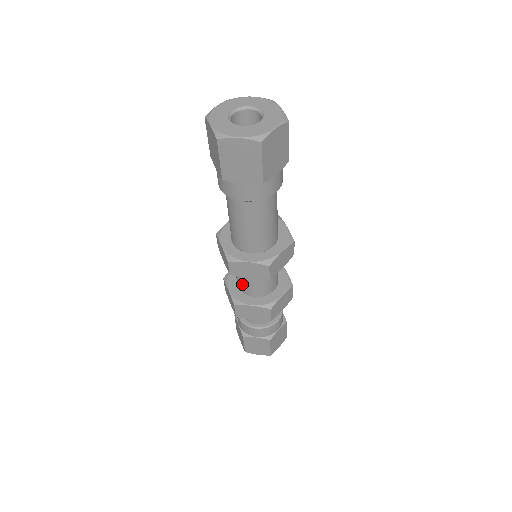
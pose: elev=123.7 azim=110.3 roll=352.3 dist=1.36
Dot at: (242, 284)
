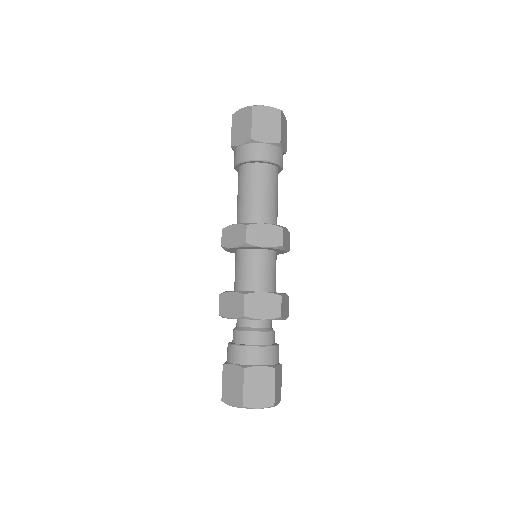
Dot at: (235, 278)
